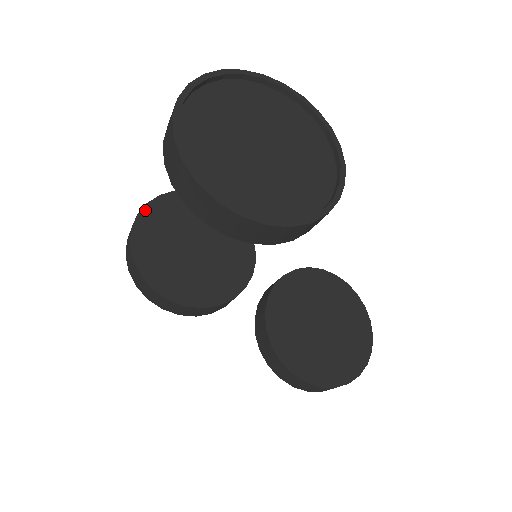
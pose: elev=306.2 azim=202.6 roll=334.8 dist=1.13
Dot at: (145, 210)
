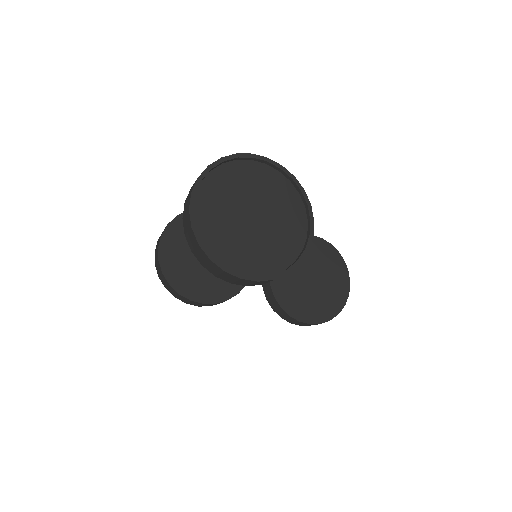
Dot at: (162, 241)
